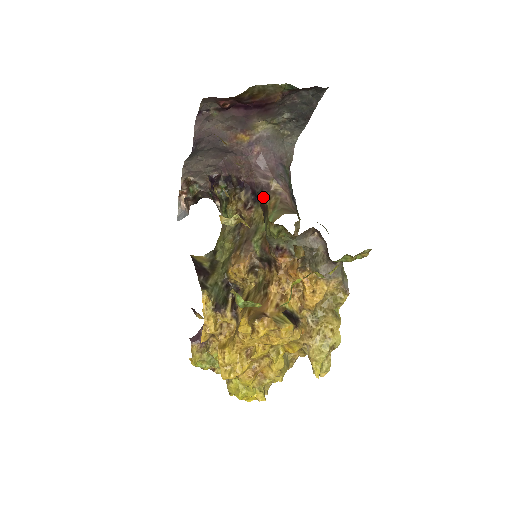
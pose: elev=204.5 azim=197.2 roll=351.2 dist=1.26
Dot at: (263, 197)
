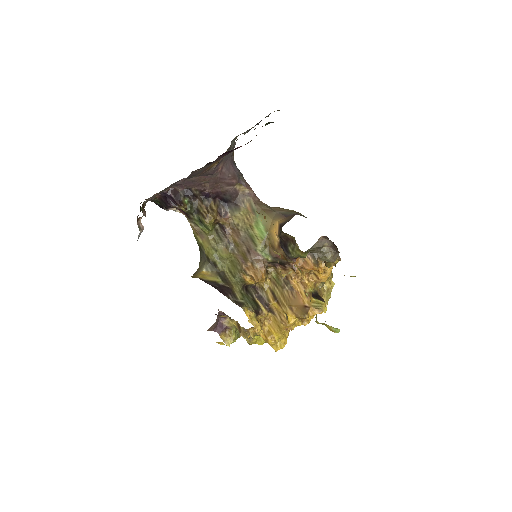
Dot at: (289, 235)
